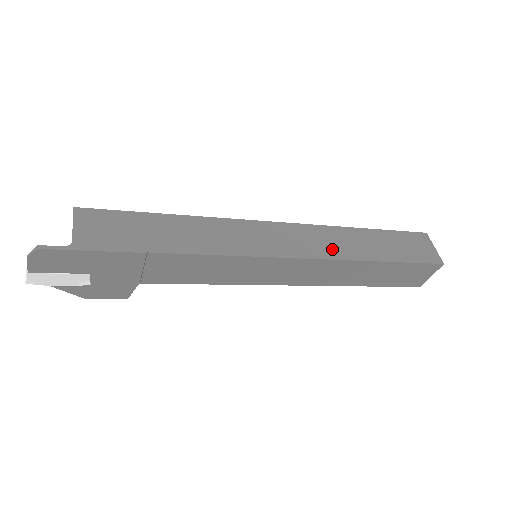
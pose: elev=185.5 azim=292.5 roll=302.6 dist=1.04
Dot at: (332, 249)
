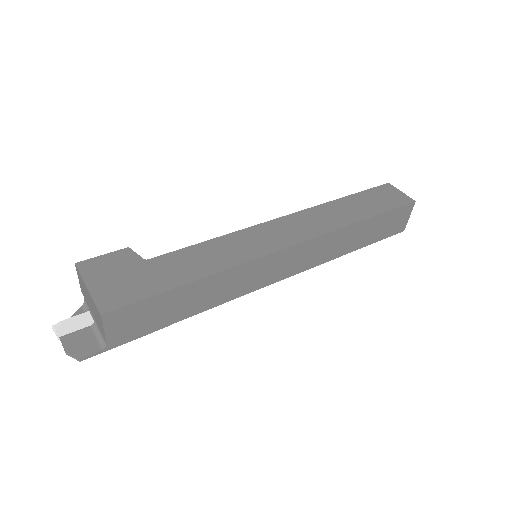
Dot at: (322, 256)
